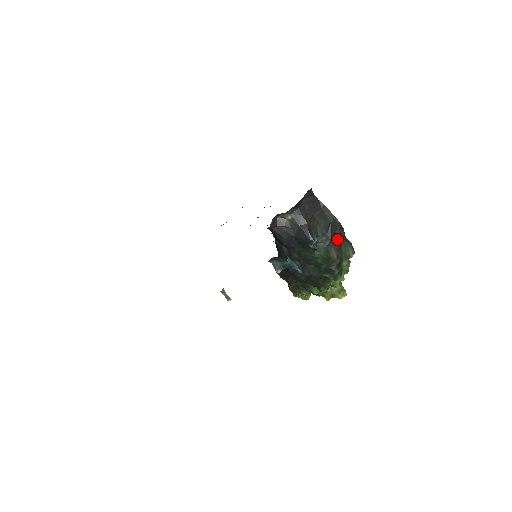
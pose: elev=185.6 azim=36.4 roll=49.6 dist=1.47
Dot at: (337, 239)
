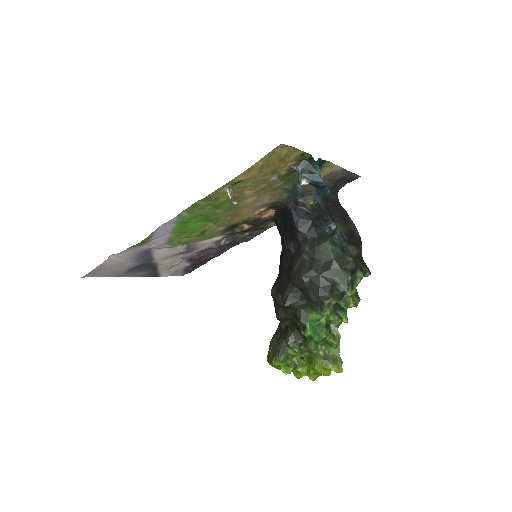
Dot at: (355, 246)
